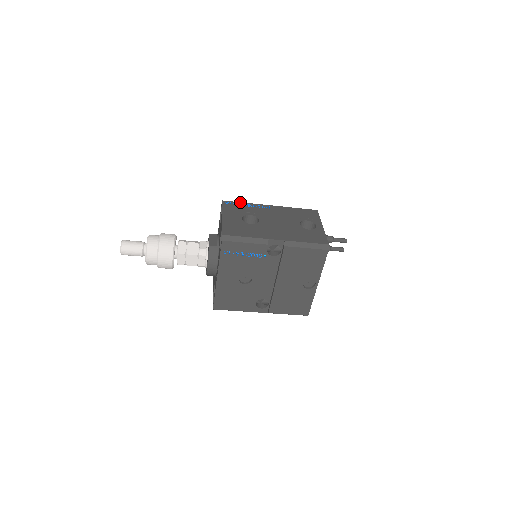
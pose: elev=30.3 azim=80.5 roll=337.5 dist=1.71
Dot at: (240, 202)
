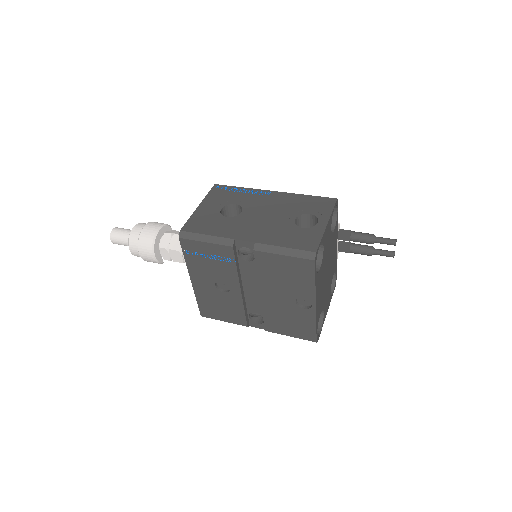
Dot at: (235, 186)
